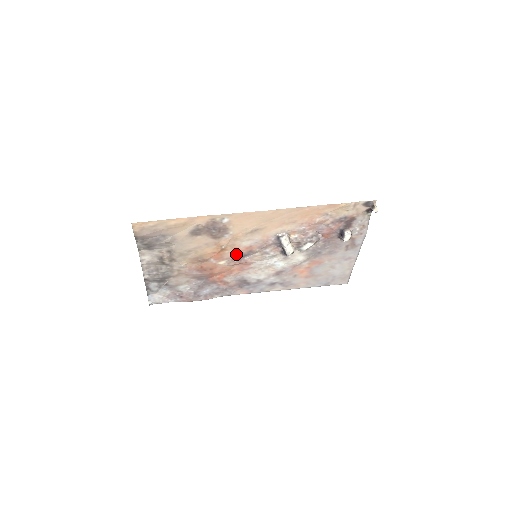
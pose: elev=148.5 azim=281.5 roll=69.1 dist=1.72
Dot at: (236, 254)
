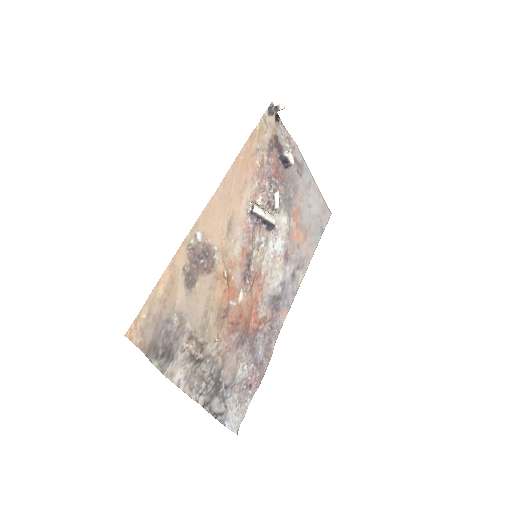
Dot at: (241, 273)
